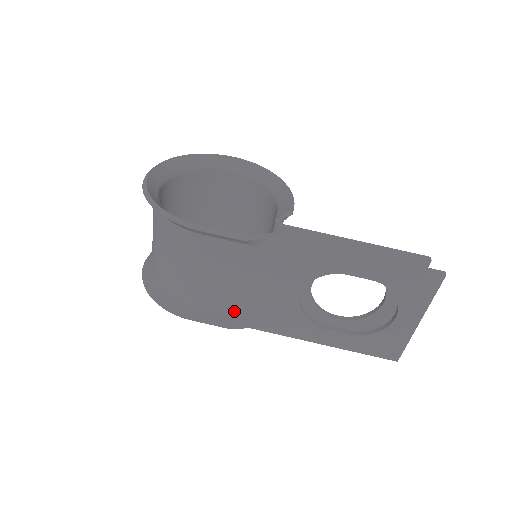
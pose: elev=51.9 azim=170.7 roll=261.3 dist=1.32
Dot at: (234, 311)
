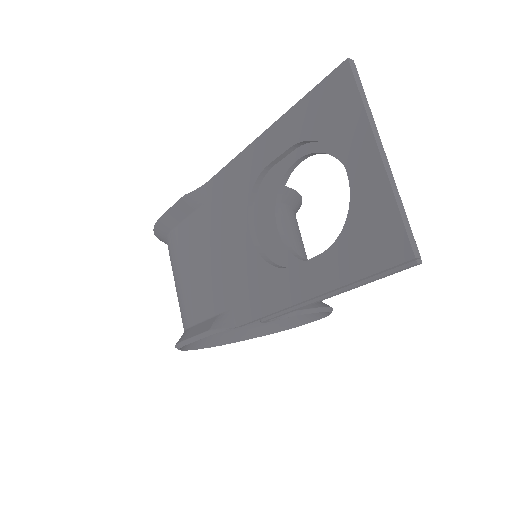
Dot at: (217, 309)
